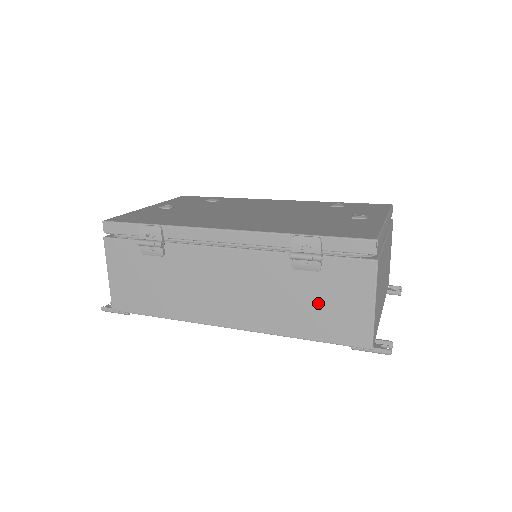
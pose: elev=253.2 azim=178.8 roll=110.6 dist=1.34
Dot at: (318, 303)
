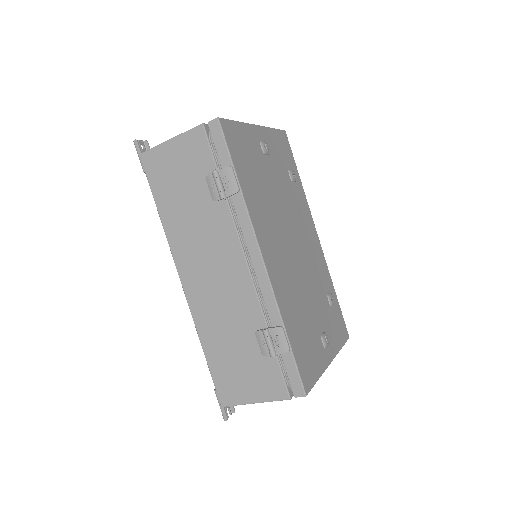
Dot at: (237, 358)
